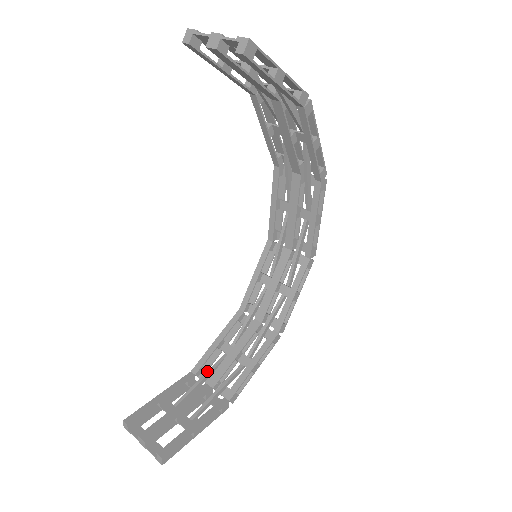
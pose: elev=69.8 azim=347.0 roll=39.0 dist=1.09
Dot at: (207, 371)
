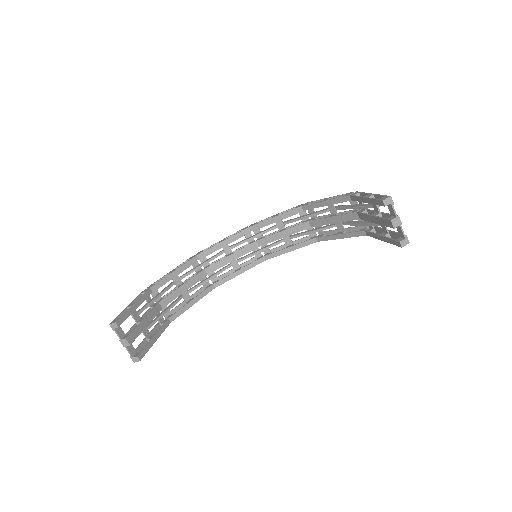
Dot at: (161, 293)
